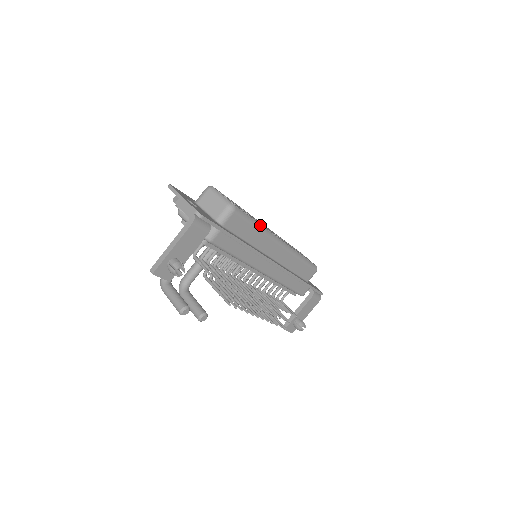
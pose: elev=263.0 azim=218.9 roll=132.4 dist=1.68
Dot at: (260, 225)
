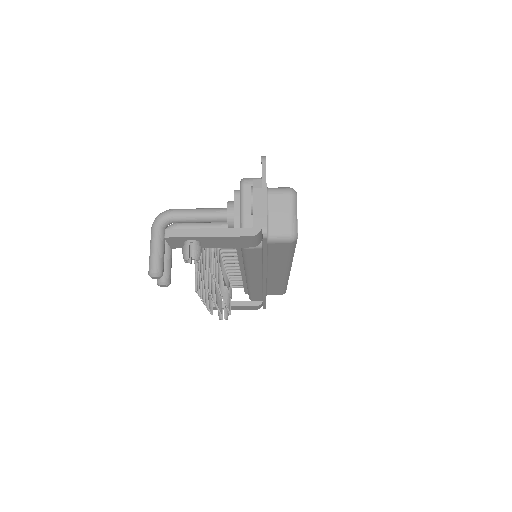
Dot at: occluded
